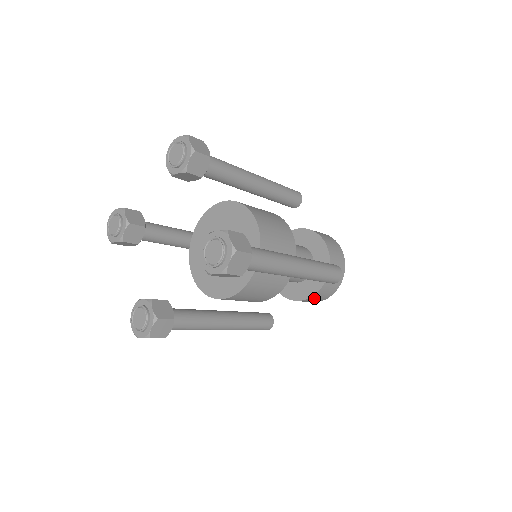
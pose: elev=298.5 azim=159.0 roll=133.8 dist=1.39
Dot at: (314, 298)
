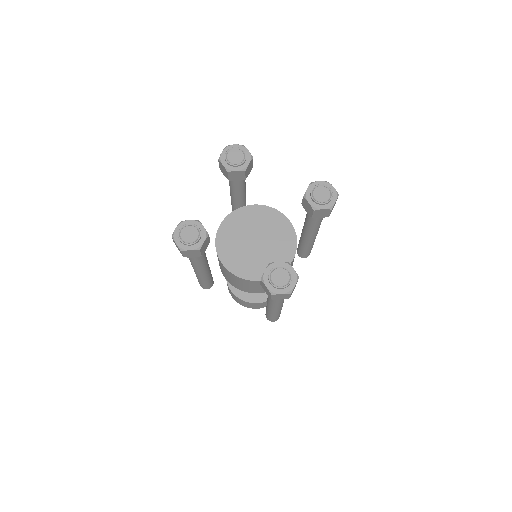
Dot at: (239, 299)
